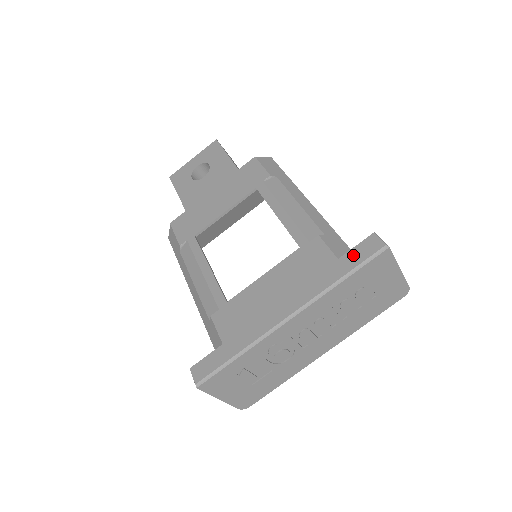
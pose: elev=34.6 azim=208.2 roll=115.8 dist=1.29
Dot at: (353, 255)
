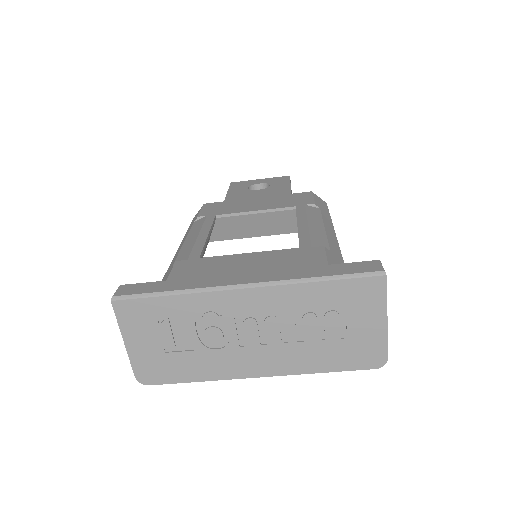
Dot at: (345, 267)
